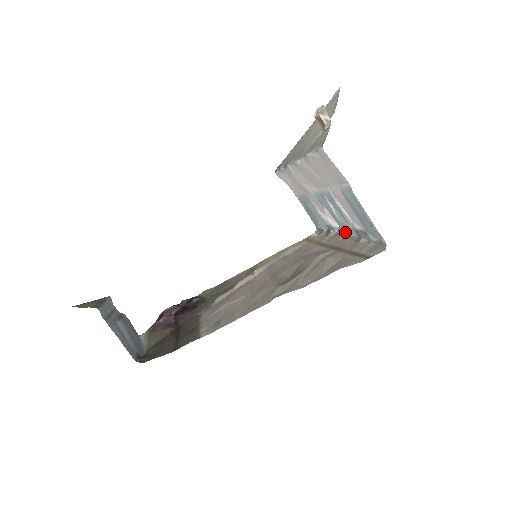
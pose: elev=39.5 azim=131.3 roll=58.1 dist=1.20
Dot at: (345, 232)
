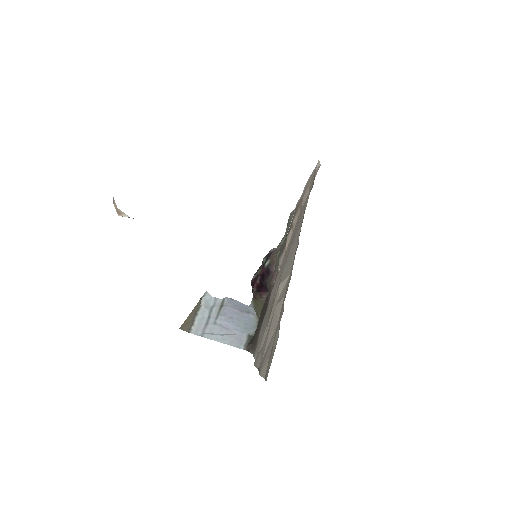
Dot at: occluded
